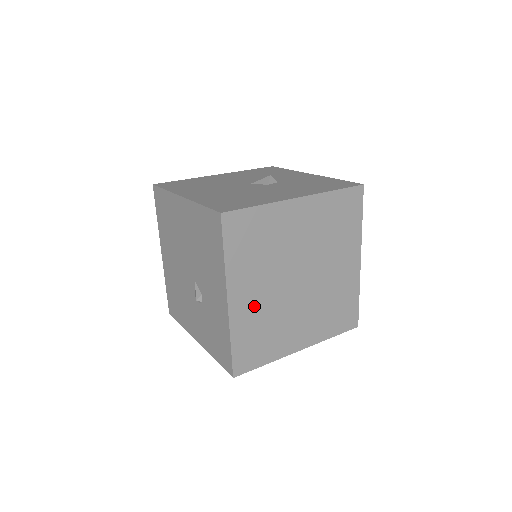
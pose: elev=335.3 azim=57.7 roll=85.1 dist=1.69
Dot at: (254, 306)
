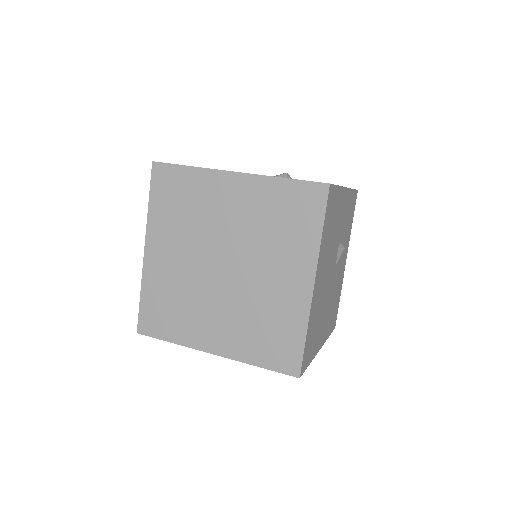
Dot at: (169, 269)
